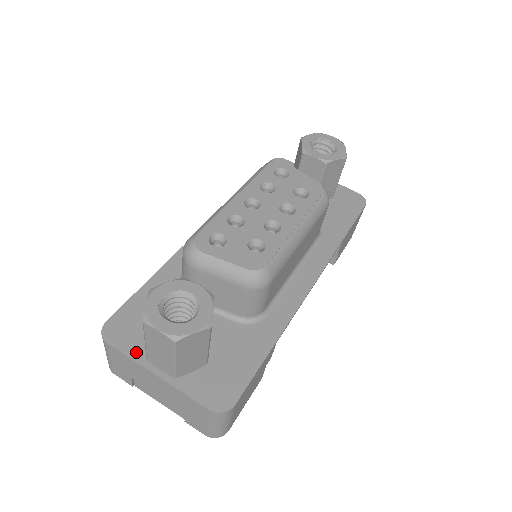
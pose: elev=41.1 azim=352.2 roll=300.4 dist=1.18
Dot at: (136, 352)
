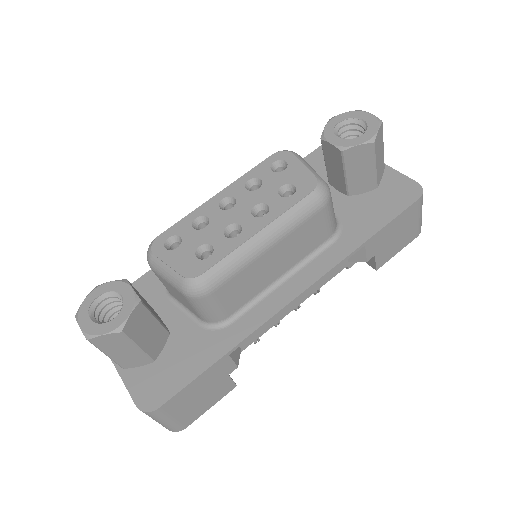
Dot at: occluded
